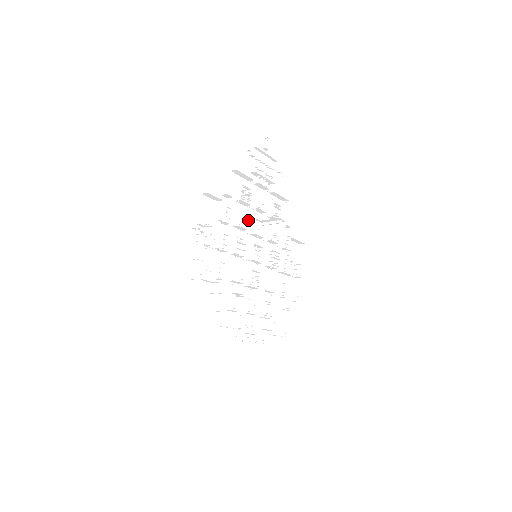
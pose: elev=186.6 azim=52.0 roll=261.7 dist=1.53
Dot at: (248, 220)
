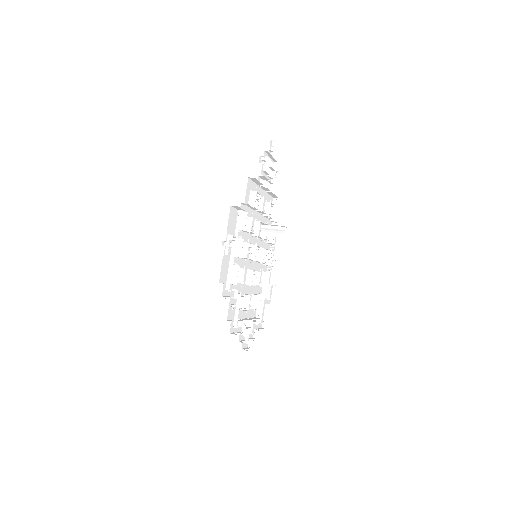
Dot at: (253, 222)
